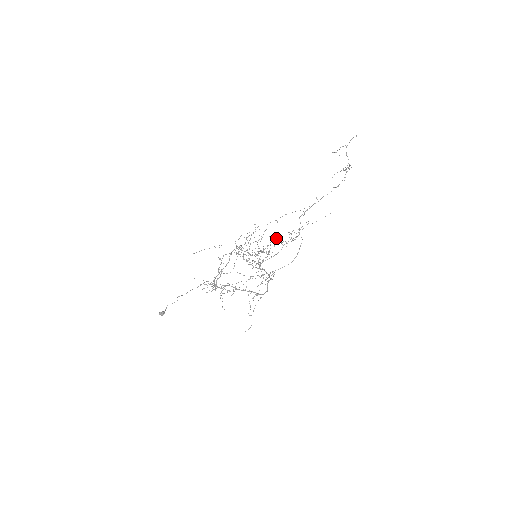
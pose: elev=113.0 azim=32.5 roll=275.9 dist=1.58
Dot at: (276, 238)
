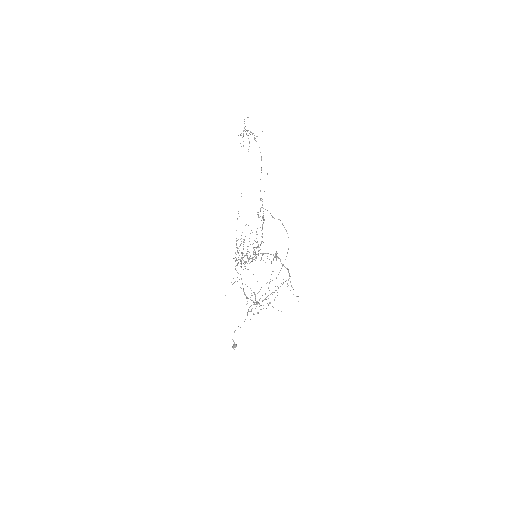
Dot at: (256, 232)
